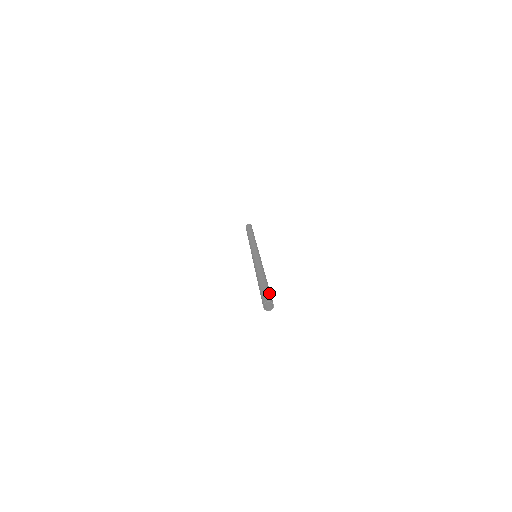
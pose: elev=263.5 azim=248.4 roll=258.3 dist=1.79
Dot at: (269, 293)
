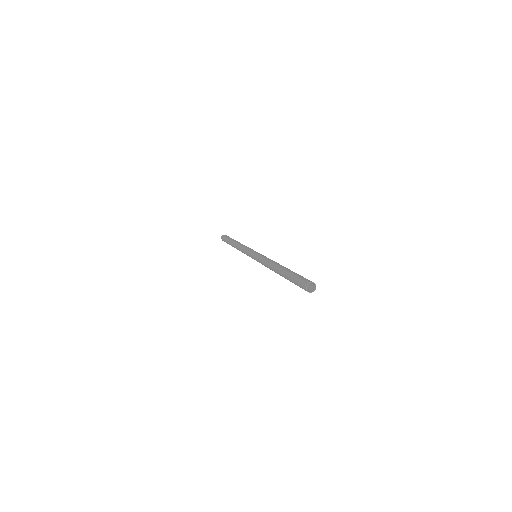
Dot at: occluded
